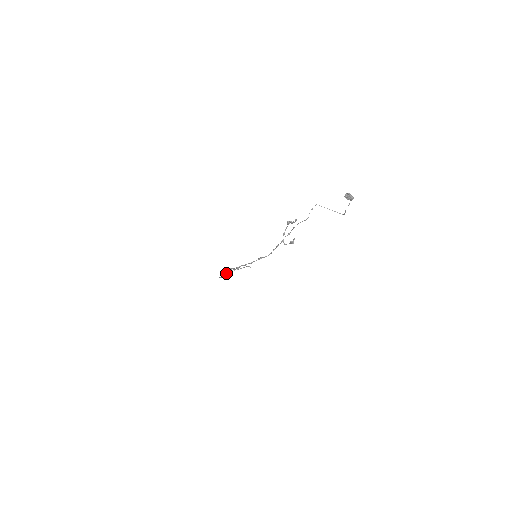
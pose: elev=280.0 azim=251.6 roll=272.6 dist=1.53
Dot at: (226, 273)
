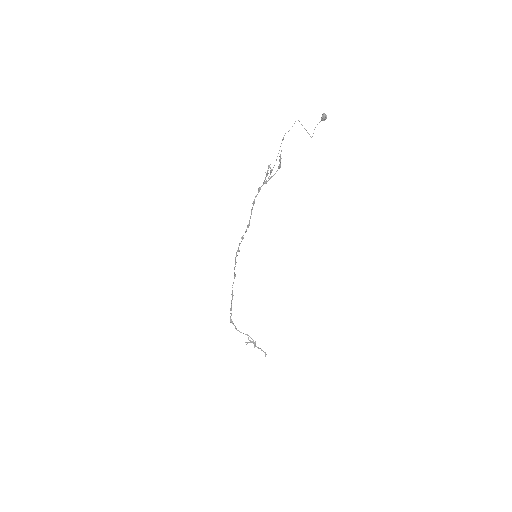
Dot at: occluded
